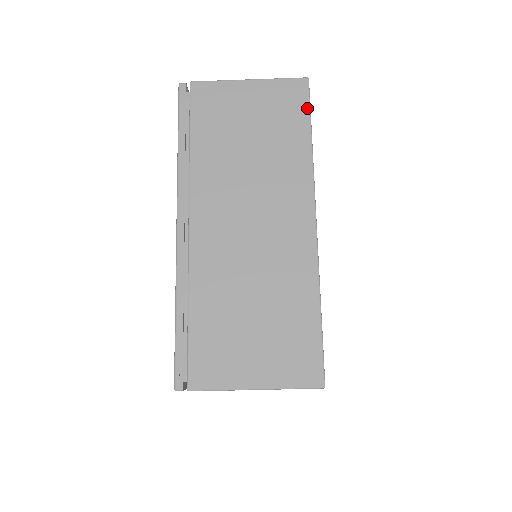
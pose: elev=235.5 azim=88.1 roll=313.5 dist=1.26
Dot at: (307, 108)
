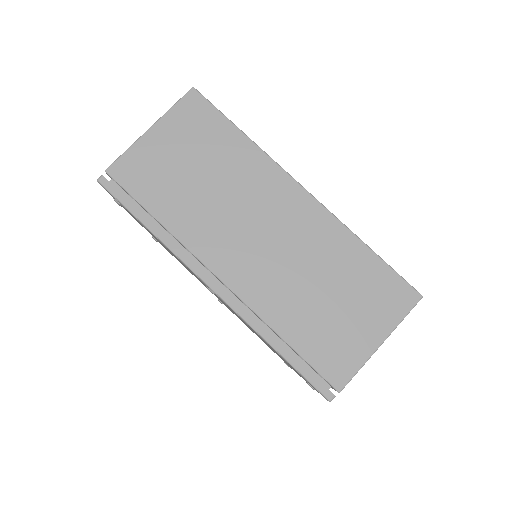
Dot at: (216, 111)
